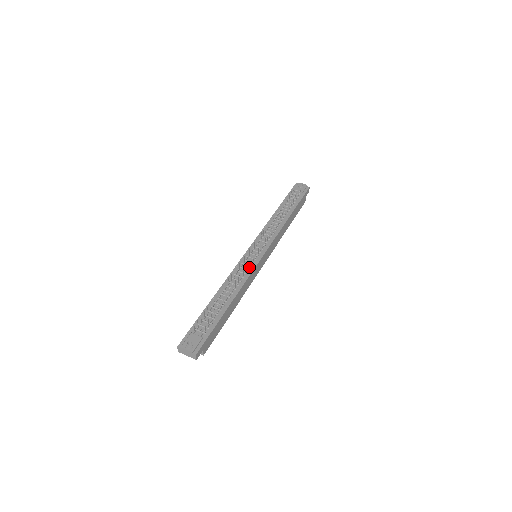
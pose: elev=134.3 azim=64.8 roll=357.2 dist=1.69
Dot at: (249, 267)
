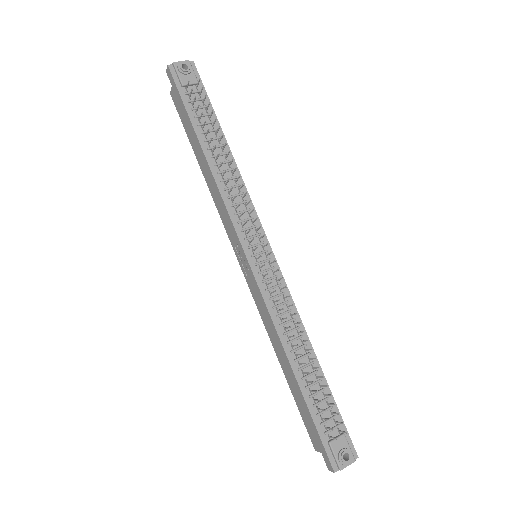
Dot at: (279, 287)
